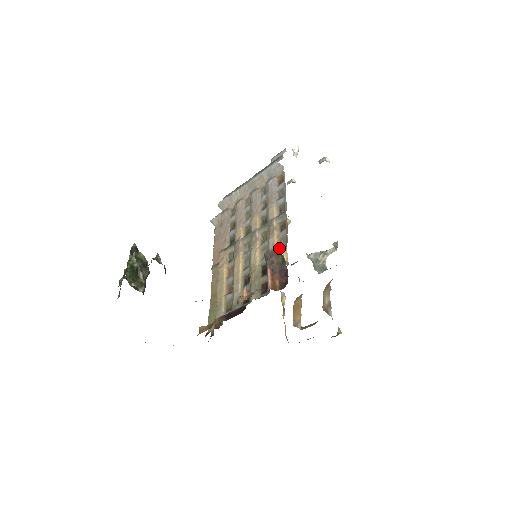
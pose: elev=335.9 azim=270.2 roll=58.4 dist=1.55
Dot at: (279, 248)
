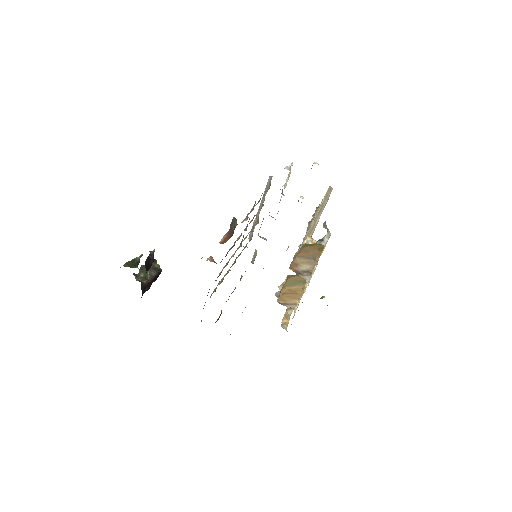
Dot at: occluded
